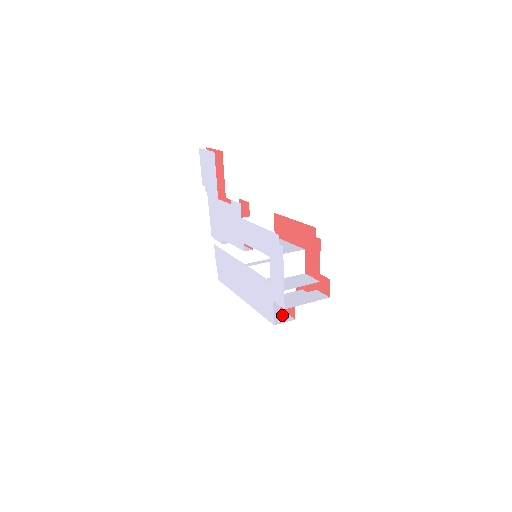
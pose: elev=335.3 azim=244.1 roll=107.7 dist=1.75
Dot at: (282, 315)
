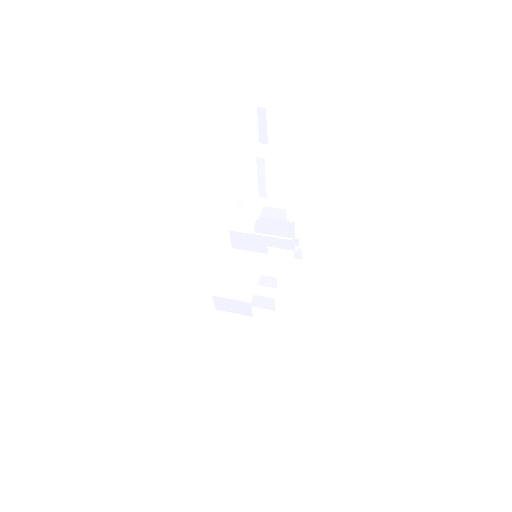
Dot at: occluded
